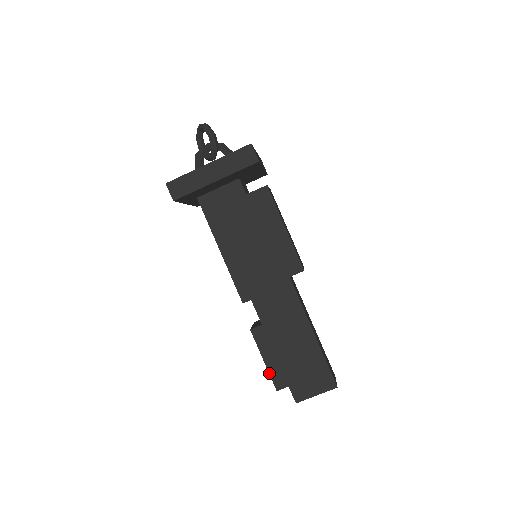
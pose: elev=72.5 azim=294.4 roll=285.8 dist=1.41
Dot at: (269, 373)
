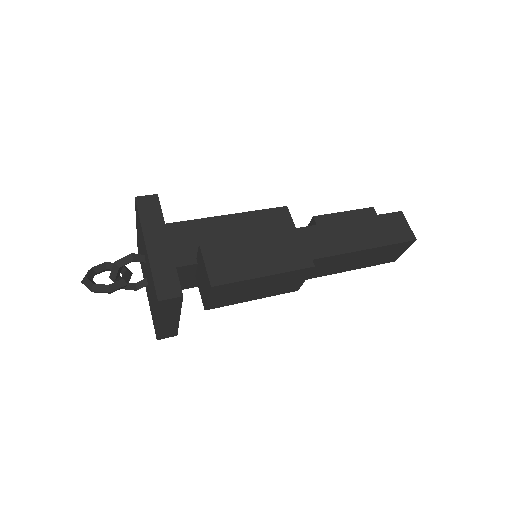
Dot at: occluded
